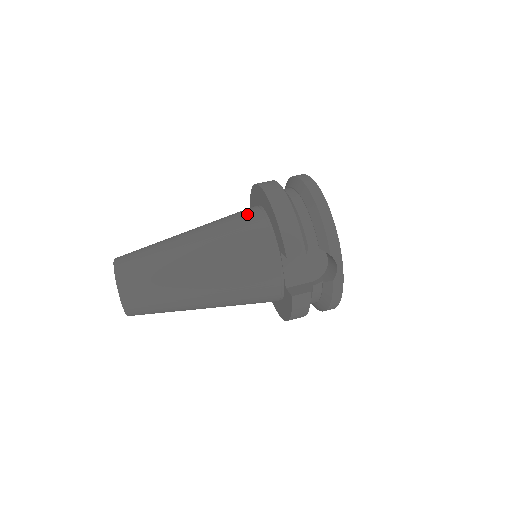
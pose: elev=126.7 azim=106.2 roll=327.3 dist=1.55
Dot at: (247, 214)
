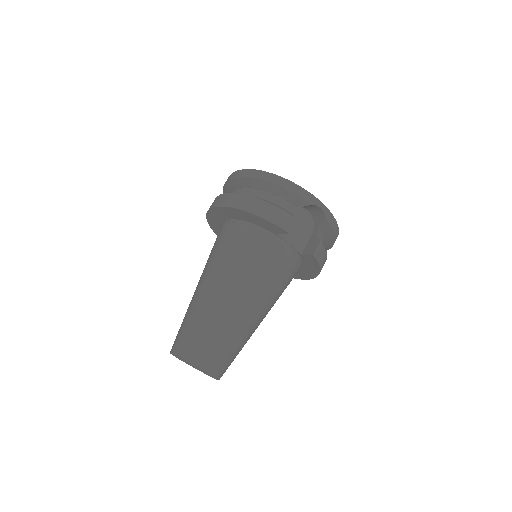
Dot at: (227, 233)
